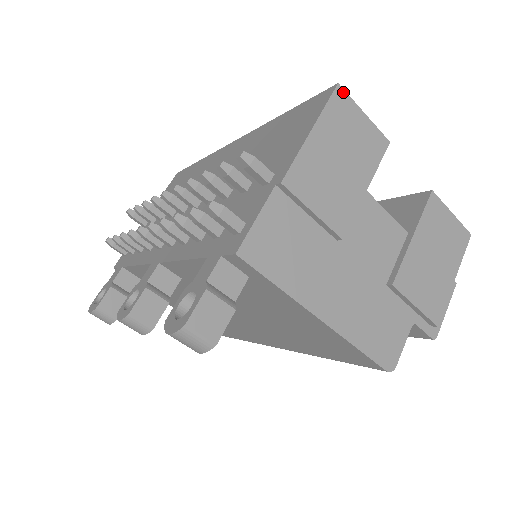
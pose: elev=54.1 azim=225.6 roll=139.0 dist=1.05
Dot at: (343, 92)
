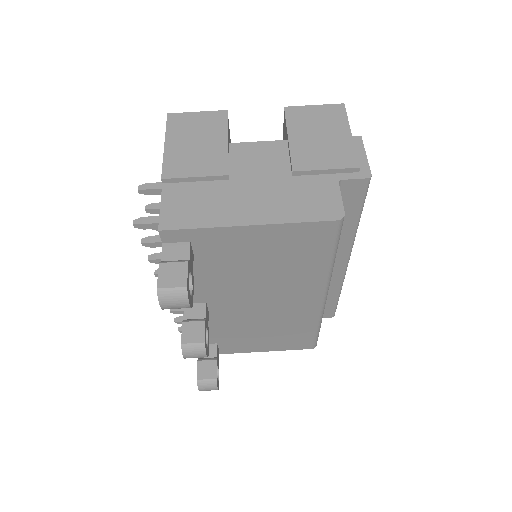
Dot at: (174, 114)
